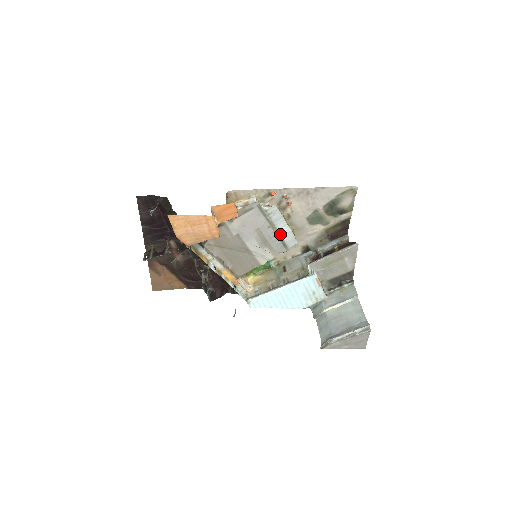
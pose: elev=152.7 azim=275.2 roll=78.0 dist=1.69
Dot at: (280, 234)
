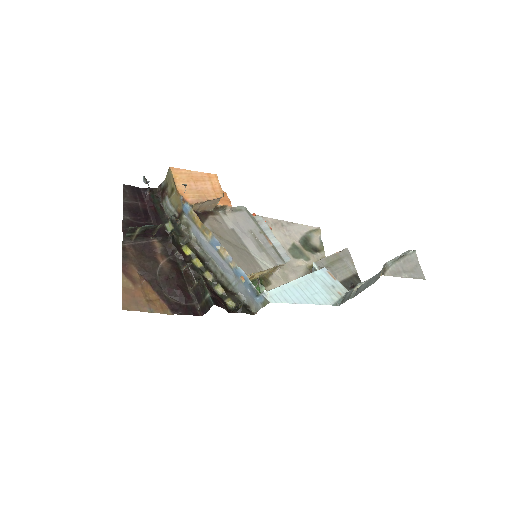
Dot at: (272, 244)
